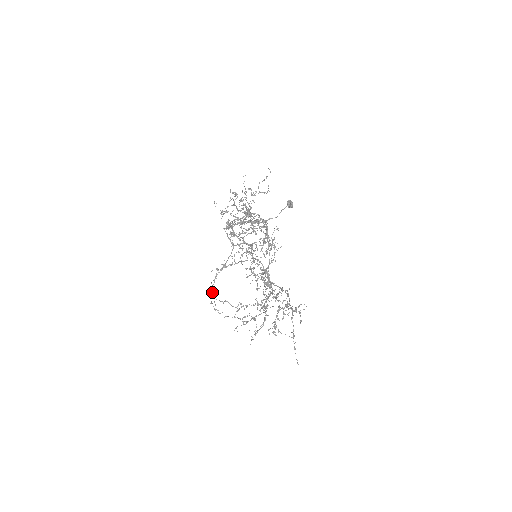
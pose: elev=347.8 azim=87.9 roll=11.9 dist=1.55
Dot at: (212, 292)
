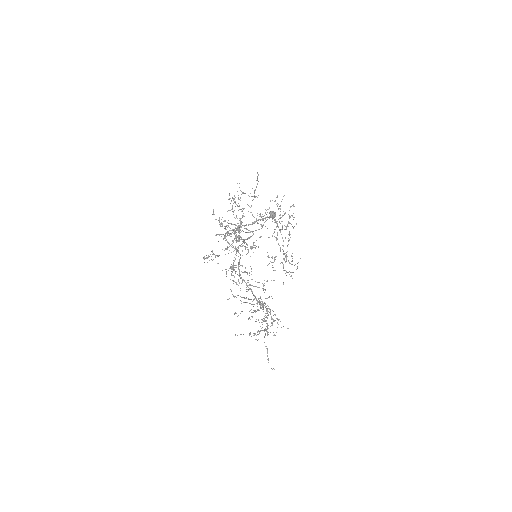
Dot at: occluded
